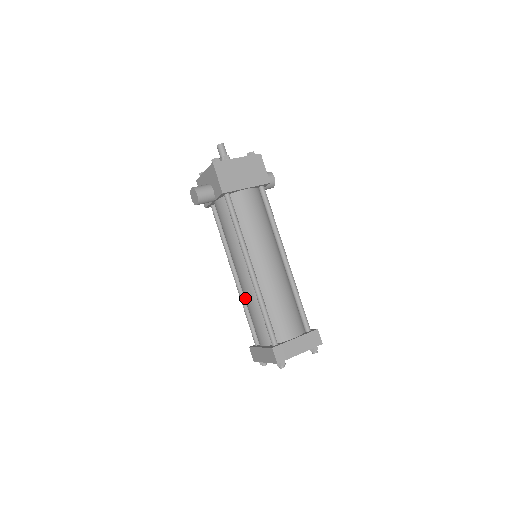
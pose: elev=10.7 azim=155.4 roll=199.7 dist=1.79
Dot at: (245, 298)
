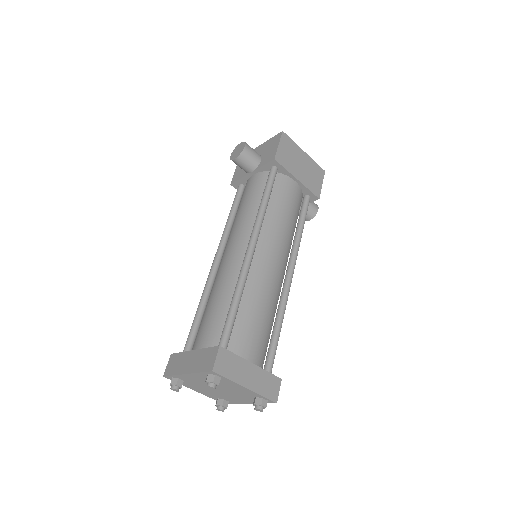
Dot at: (215, 284)
